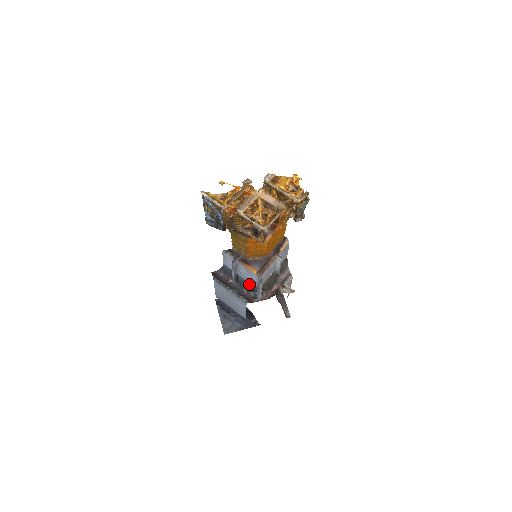
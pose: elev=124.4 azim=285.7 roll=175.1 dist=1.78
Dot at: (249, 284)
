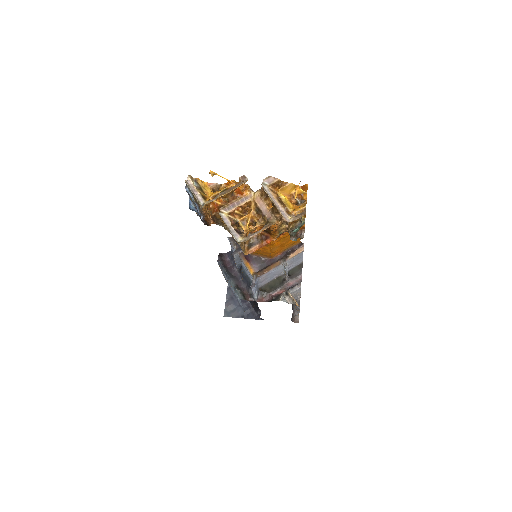
Dot at: (249, 280)
